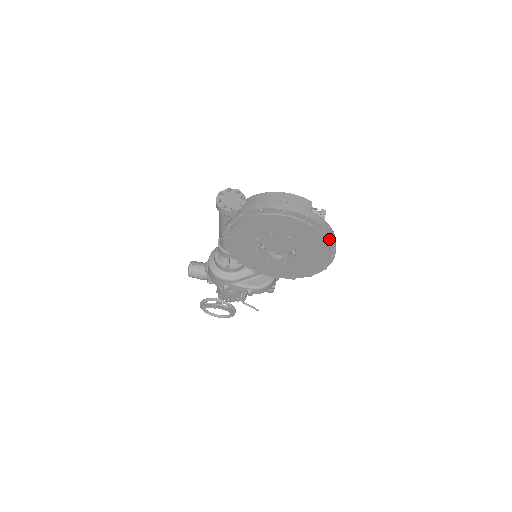
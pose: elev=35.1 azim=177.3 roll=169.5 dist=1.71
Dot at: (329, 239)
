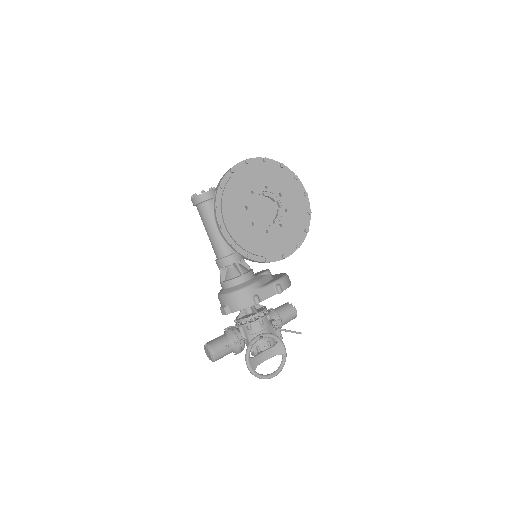
Dot at: (291, 175)
